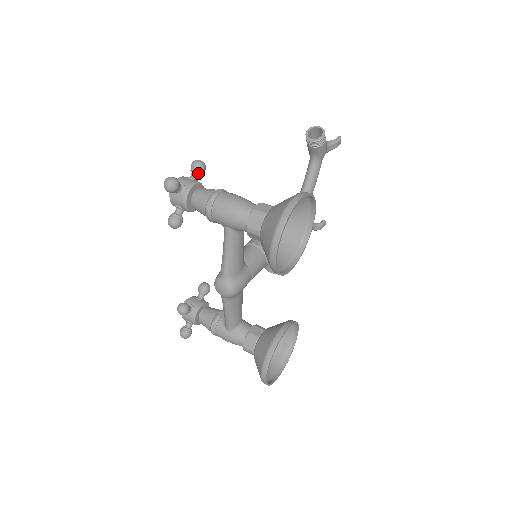
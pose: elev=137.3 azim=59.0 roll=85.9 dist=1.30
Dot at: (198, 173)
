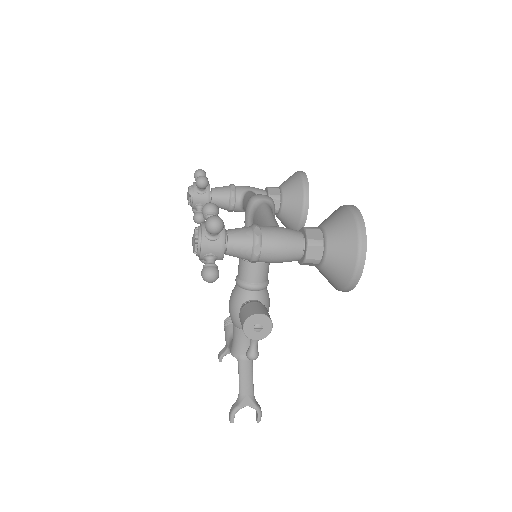
Dot at: occluded
